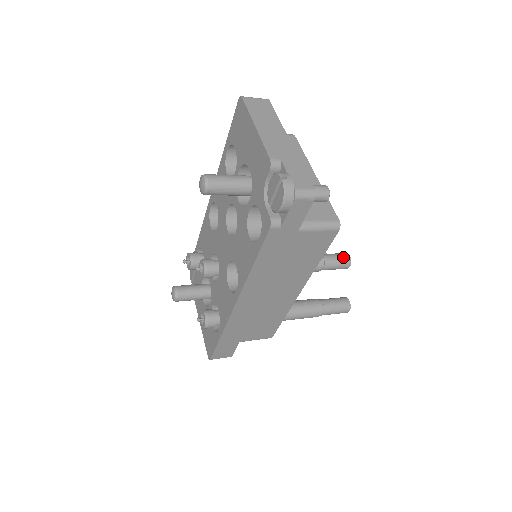
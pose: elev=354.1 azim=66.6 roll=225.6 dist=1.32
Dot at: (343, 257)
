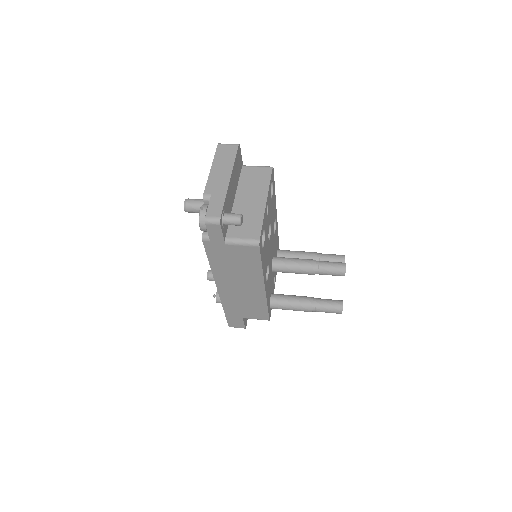
Dot at: (338, 266)
